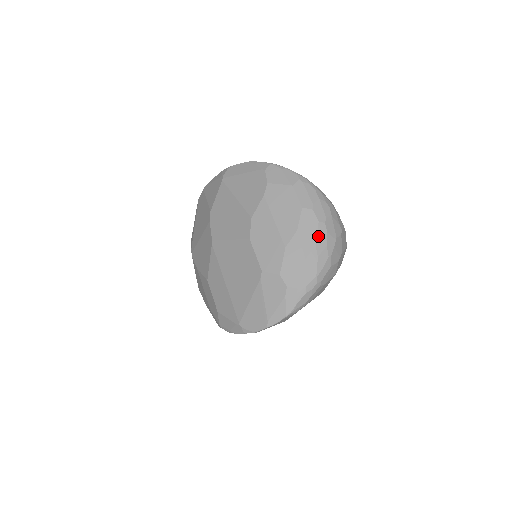
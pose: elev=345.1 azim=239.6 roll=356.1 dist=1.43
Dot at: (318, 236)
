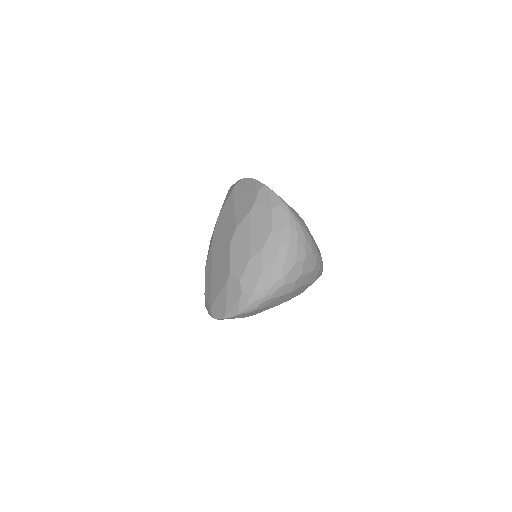
Dot at: (278, 257)
